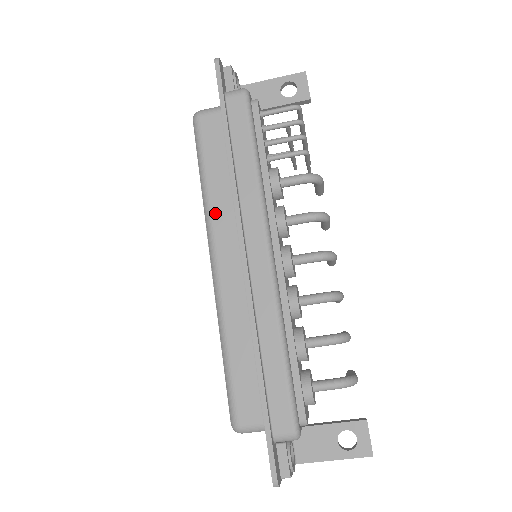
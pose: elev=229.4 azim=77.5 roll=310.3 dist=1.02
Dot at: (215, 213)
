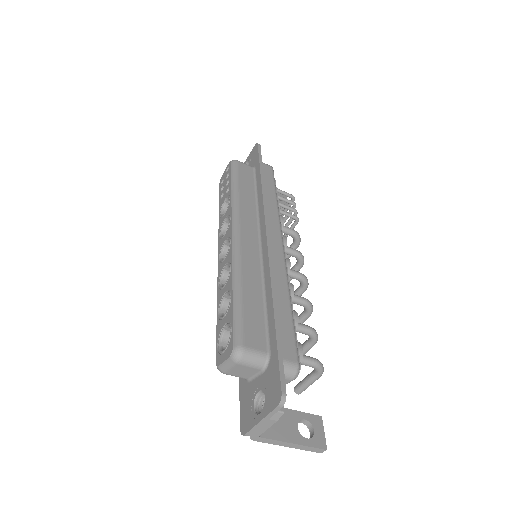
Dot at: (242, 209)
